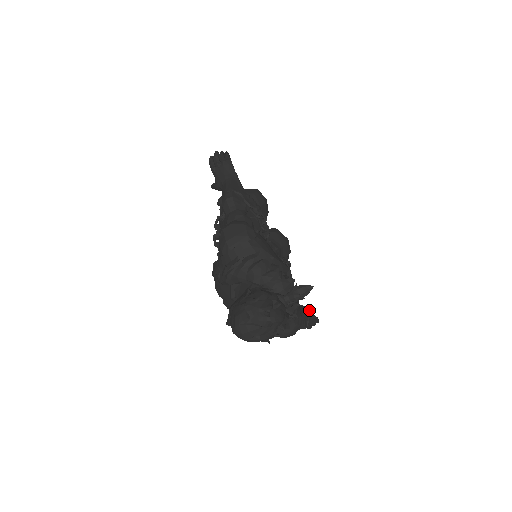
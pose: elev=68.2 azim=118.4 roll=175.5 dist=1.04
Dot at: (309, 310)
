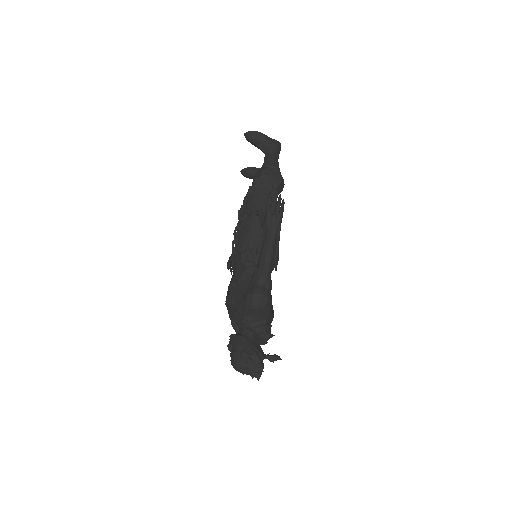
Dot at: occluded
